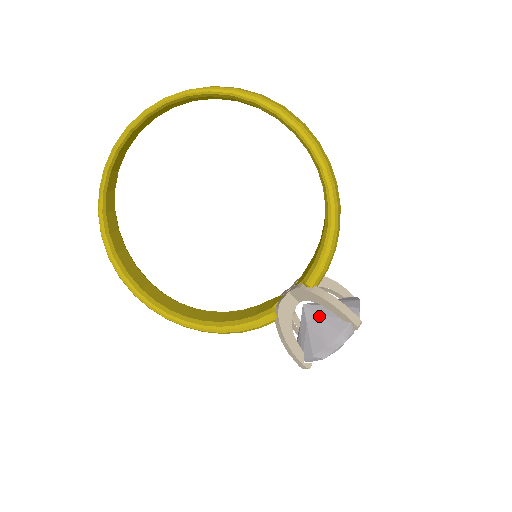
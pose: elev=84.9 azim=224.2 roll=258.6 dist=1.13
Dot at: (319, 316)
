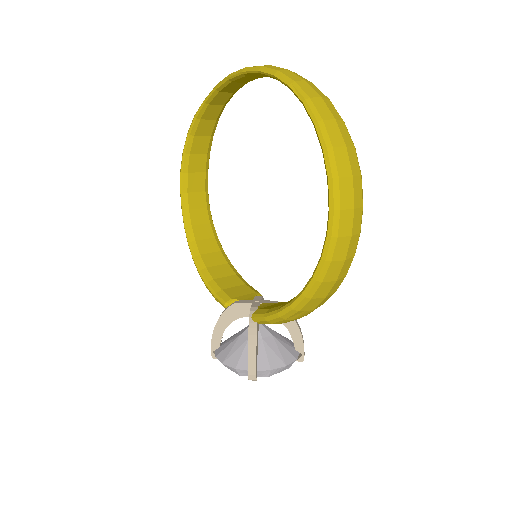
Dot at: occluded
